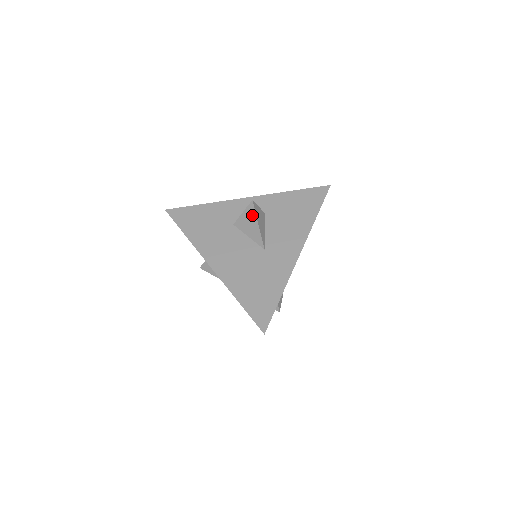
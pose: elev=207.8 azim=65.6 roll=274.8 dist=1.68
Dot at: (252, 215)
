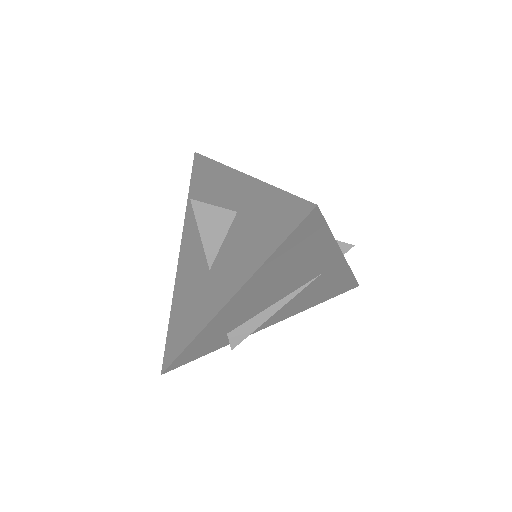
Dot at: (198, 217)
